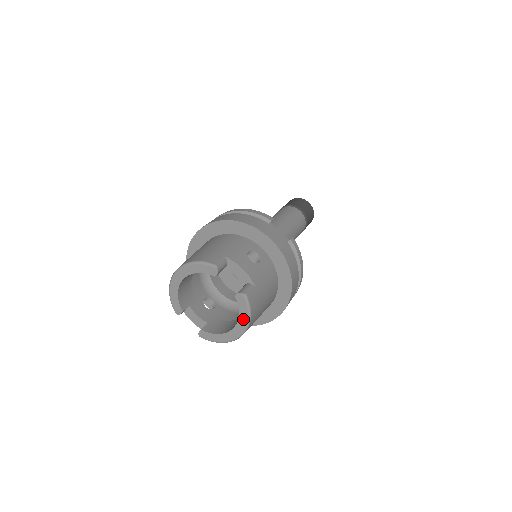
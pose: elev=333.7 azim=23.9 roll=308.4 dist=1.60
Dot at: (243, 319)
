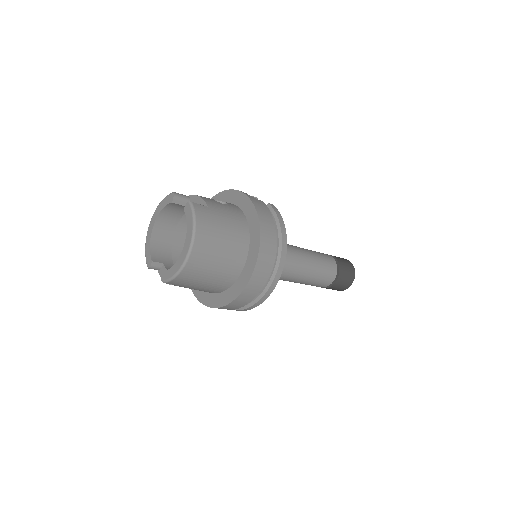
Dot at: (190, 229)
